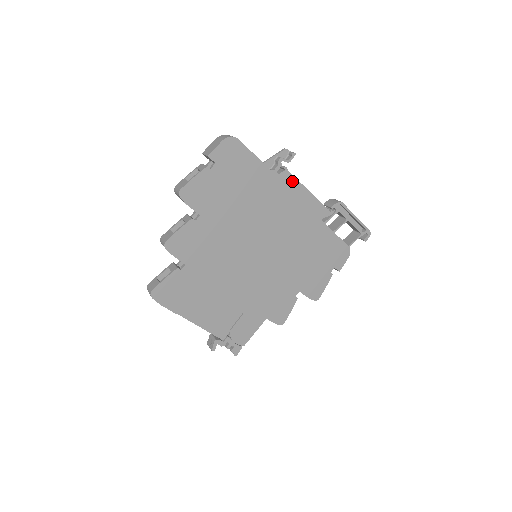
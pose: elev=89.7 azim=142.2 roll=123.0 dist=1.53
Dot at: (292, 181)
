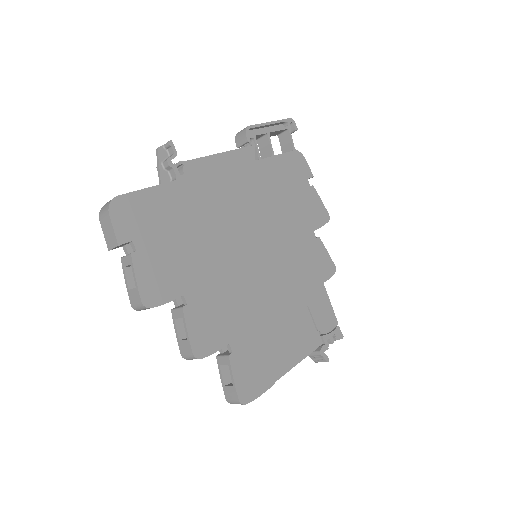
Dot at: (199, 165)
